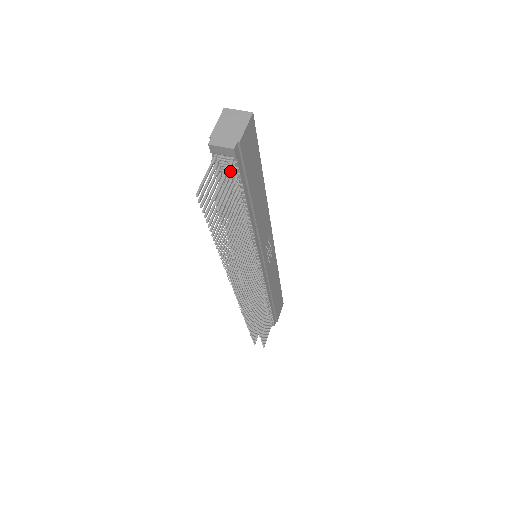
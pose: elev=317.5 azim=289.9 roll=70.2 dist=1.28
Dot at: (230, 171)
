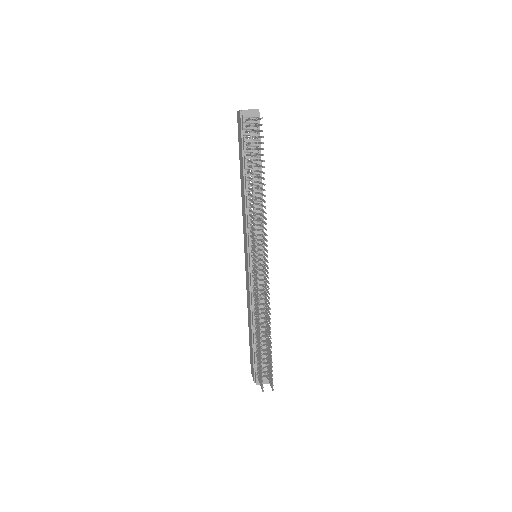
Dot at: (257, 124)
